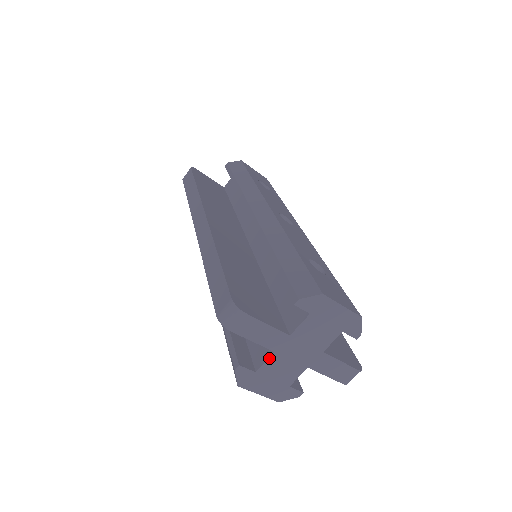
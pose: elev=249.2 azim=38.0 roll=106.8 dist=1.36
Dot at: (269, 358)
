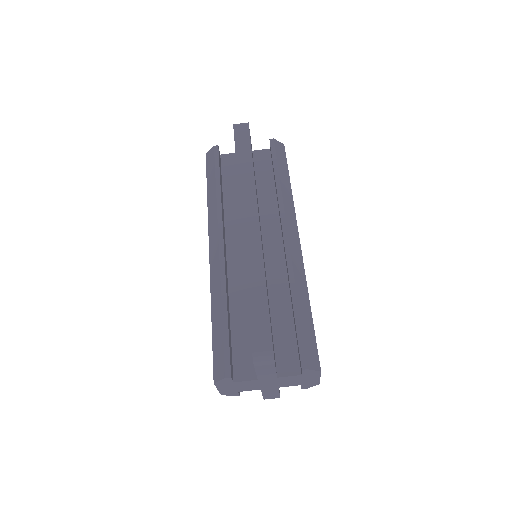
Dot at: (251, 380)
